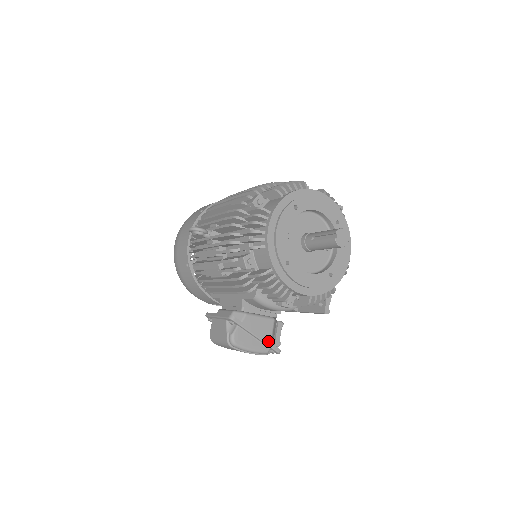
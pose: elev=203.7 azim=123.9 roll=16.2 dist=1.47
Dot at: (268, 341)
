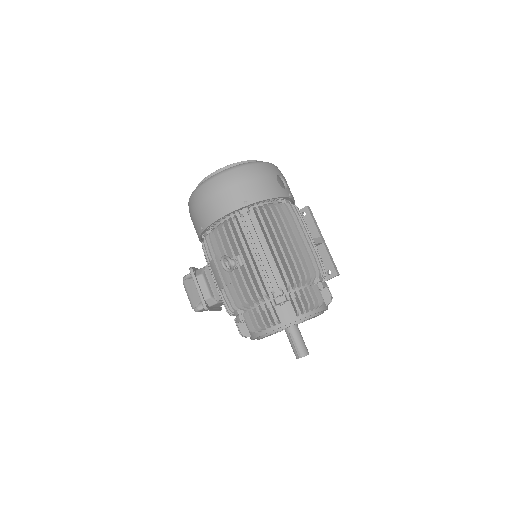
Dot at: occluded
